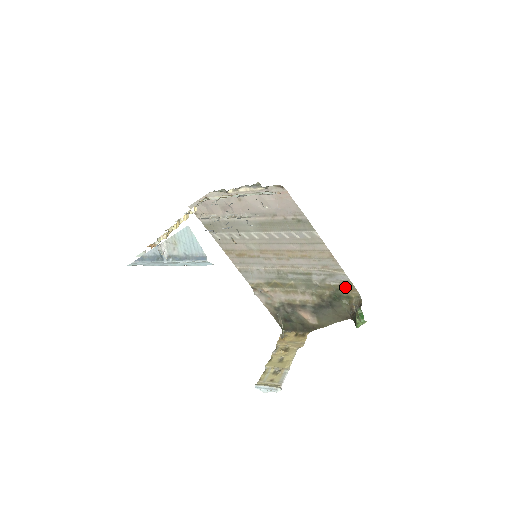
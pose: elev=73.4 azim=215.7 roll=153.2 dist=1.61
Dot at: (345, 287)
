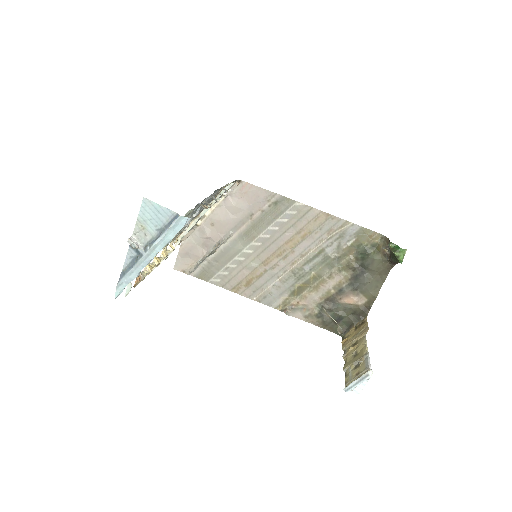
Dot at: (363, 238)
